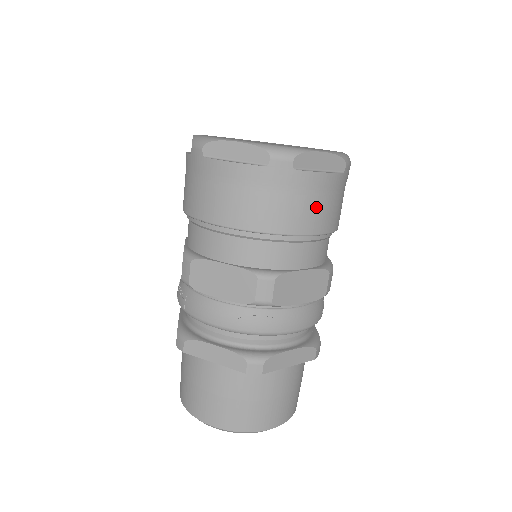
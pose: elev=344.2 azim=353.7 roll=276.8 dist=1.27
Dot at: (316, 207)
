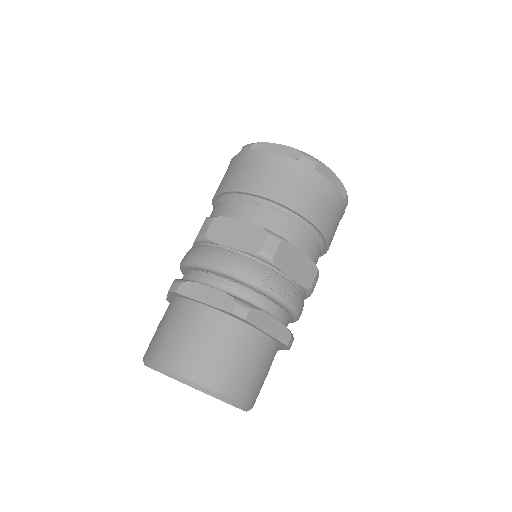
Dot at: (261, 174)
